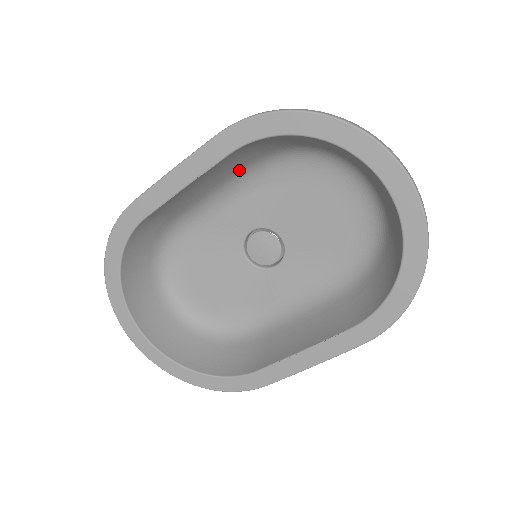
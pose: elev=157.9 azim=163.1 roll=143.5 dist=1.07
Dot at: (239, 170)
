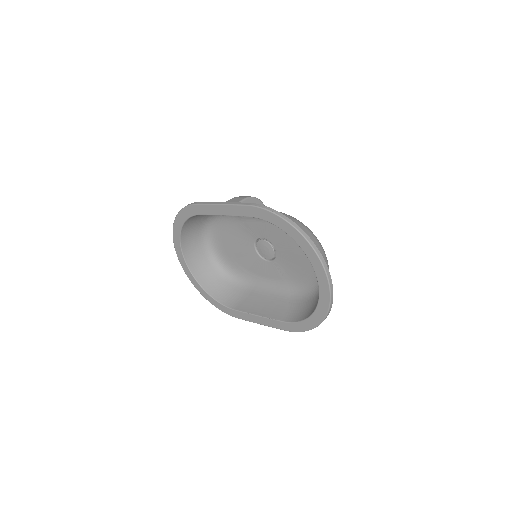
Dot at: occluded
